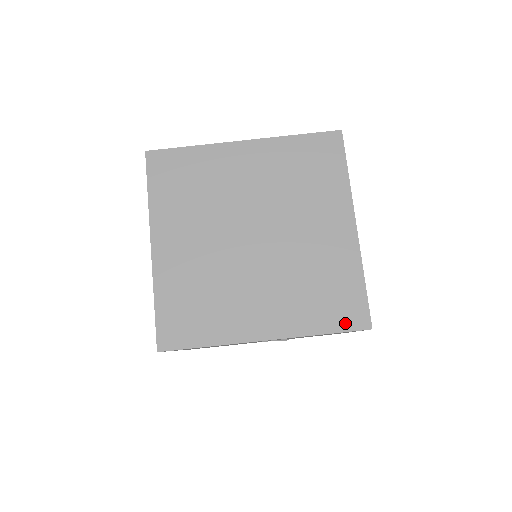
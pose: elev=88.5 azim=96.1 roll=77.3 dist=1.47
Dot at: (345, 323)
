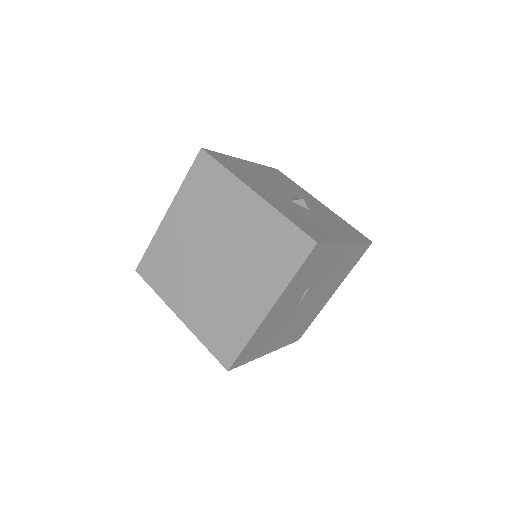
Dot at: (300, 256)
